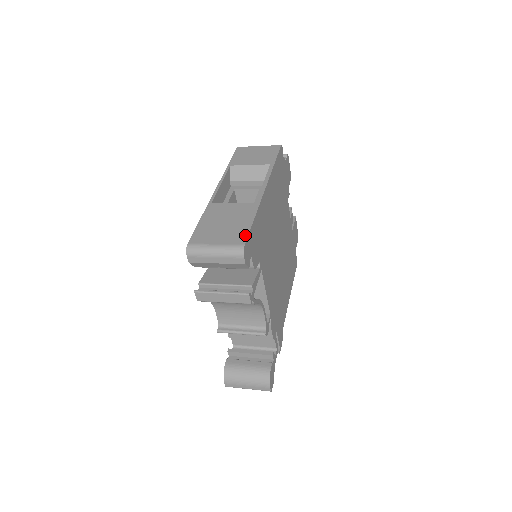
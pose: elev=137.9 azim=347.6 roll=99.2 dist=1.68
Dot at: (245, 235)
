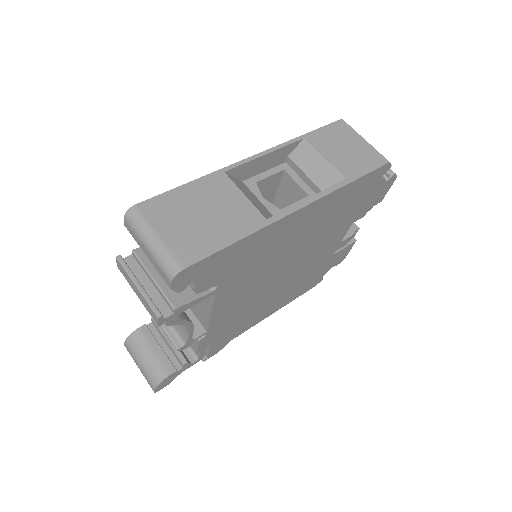
Dot at: (200, 255)
